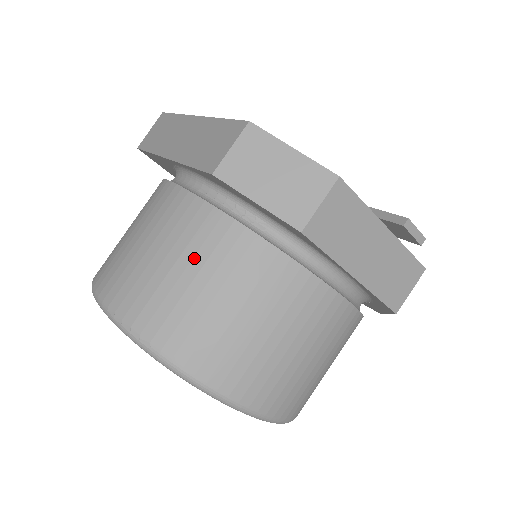
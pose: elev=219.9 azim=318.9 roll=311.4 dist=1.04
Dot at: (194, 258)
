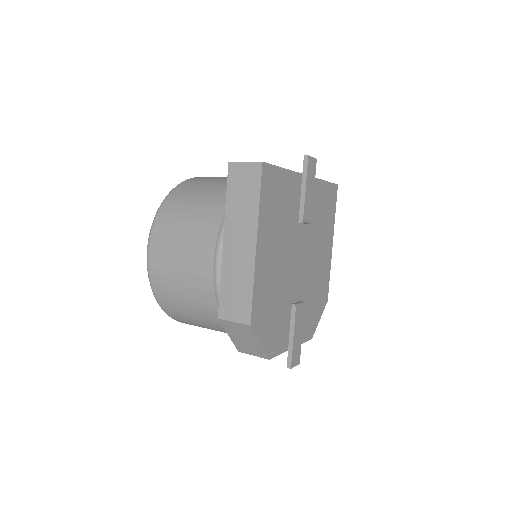
Dot at: (195, 308)
